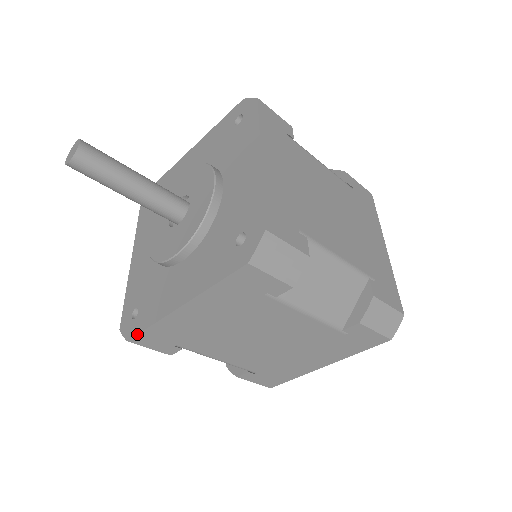
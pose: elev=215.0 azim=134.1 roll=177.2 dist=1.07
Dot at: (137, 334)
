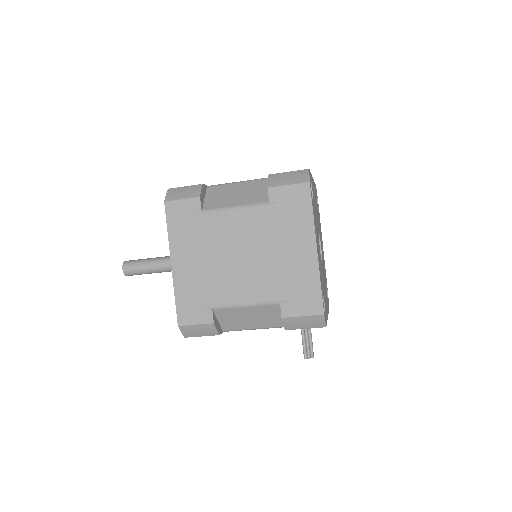
Dot at: (176, 313)
